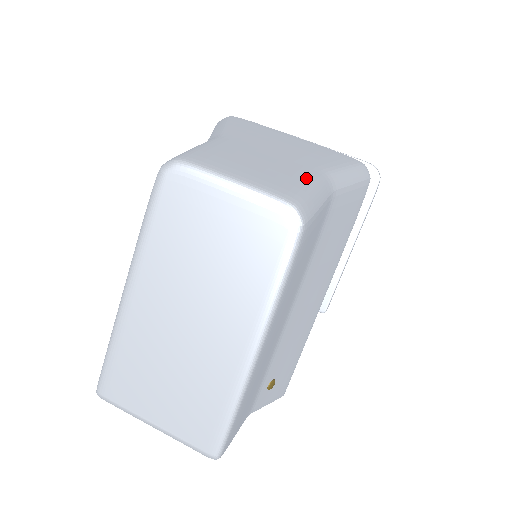
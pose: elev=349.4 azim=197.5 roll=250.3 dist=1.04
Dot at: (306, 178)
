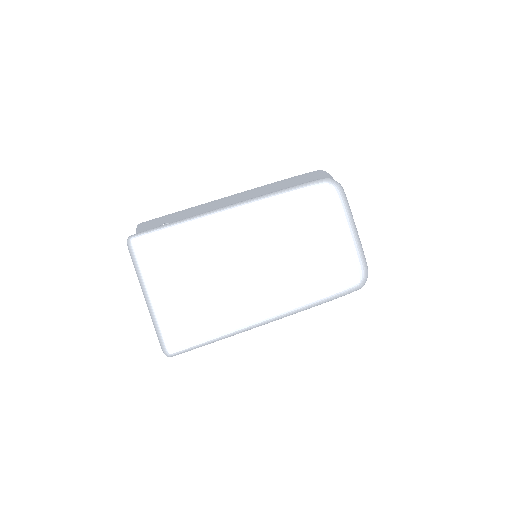
Dot at: occluded
